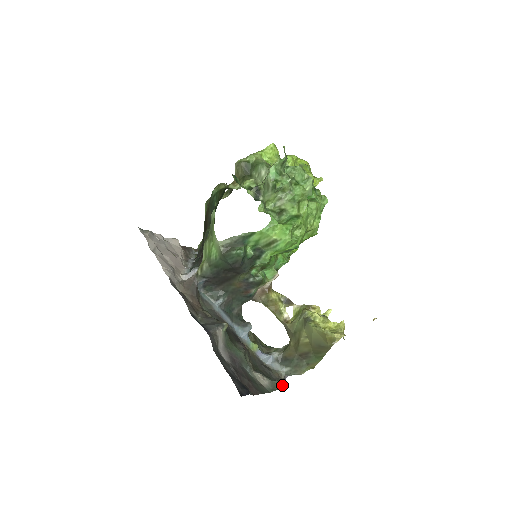
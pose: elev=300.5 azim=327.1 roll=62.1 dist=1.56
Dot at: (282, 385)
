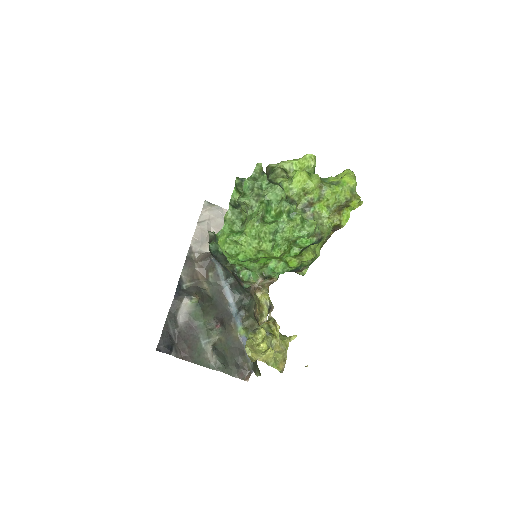
Dot at: (243, 374)
